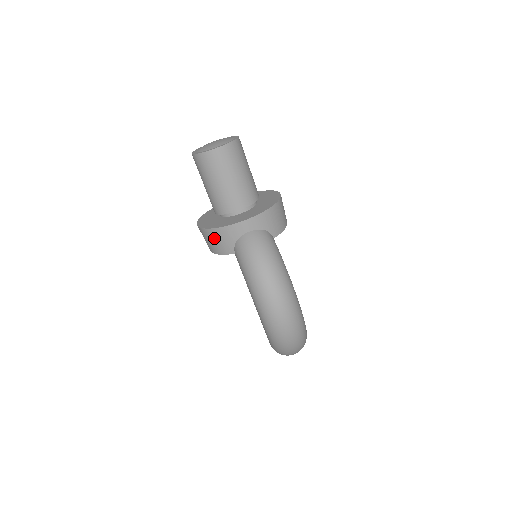
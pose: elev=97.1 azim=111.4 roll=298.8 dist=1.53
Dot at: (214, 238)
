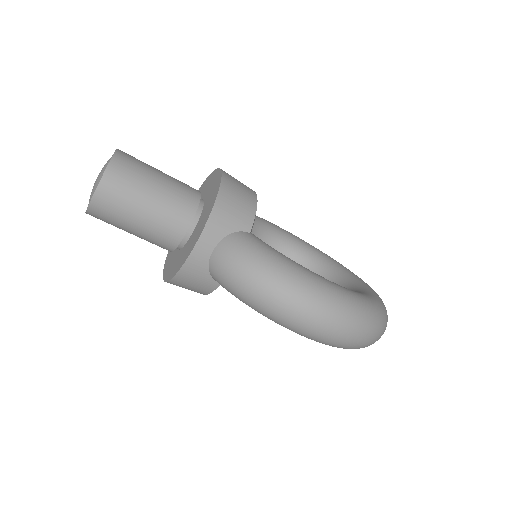
Dot at: (185, 284)
